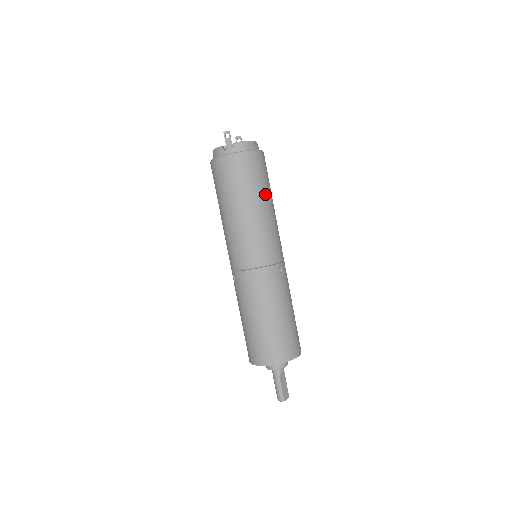
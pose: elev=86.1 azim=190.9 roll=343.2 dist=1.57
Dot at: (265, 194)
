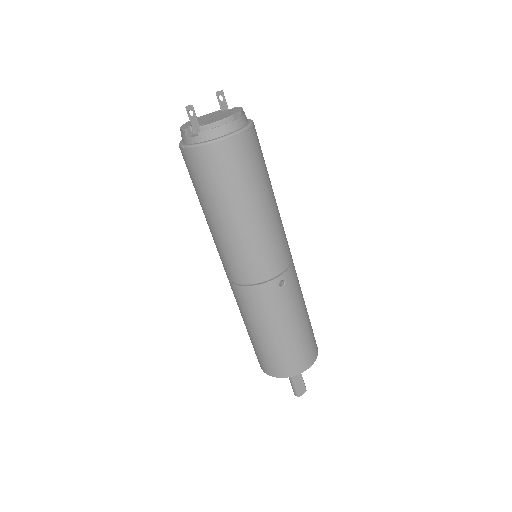
Dot at: (253, 194)
